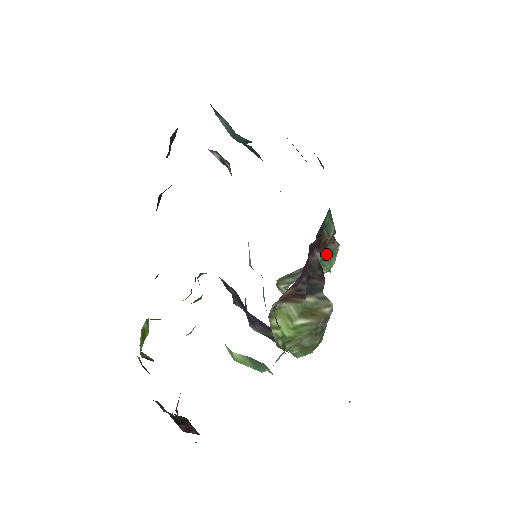
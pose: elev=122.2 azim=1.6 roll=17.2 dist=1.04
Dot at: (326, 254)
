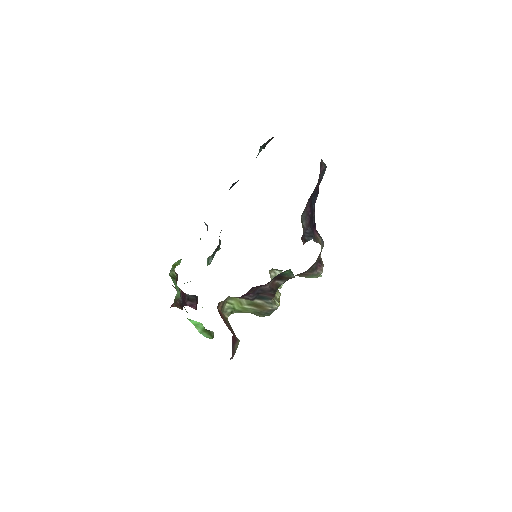
Dot at: (304, 275)
